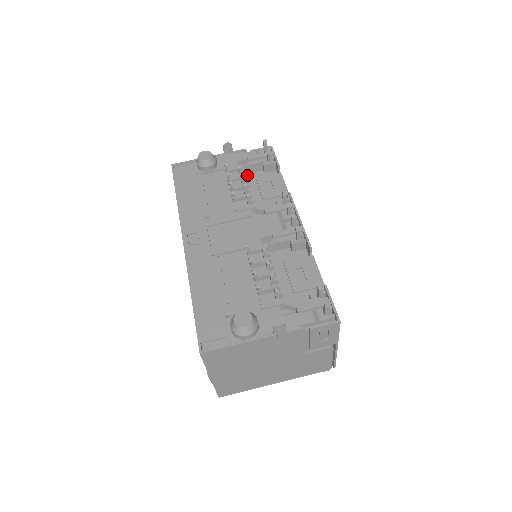
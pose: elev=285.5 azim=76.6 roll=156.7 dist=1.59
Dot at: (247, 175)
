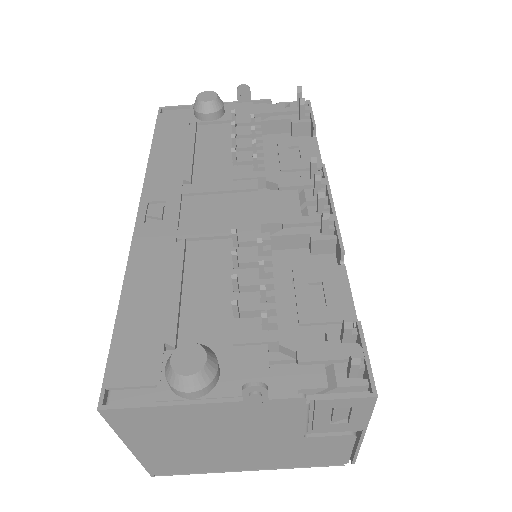
Dot at: (266, 136)
